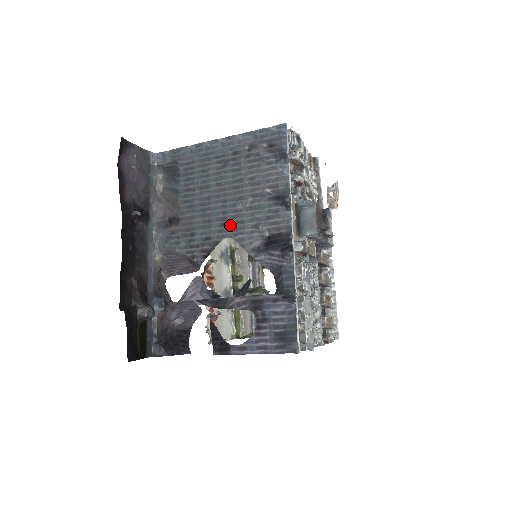
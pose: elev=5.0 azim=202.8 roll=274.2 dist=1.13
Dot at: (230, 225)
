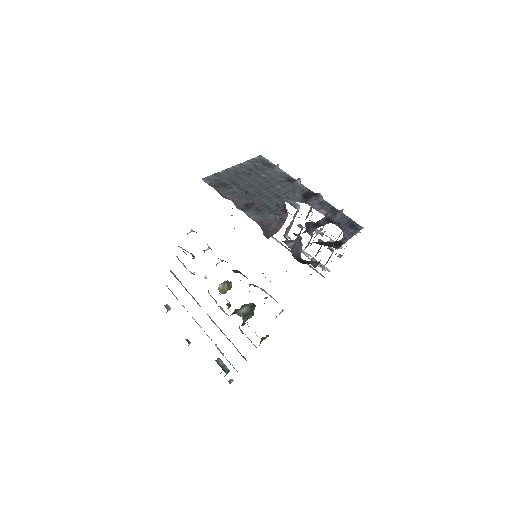
Dot at: (282, 196)
